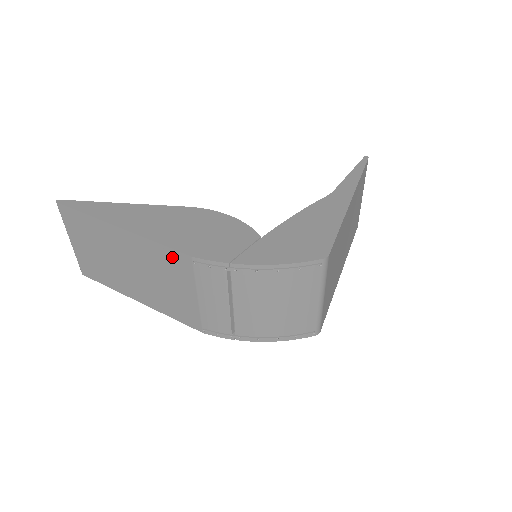
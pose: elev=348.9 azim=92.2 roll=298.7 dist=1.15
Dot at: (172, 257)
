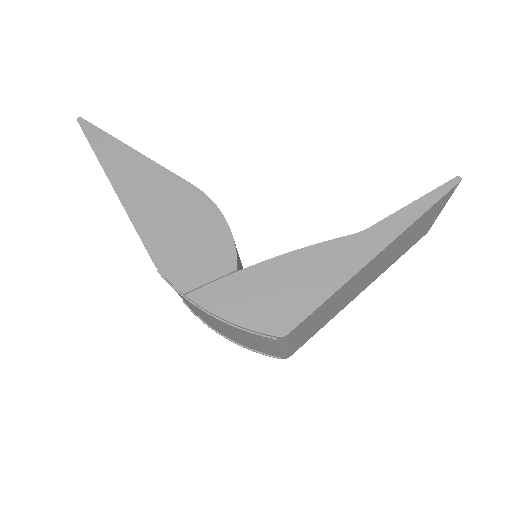
Dot at: occluded
